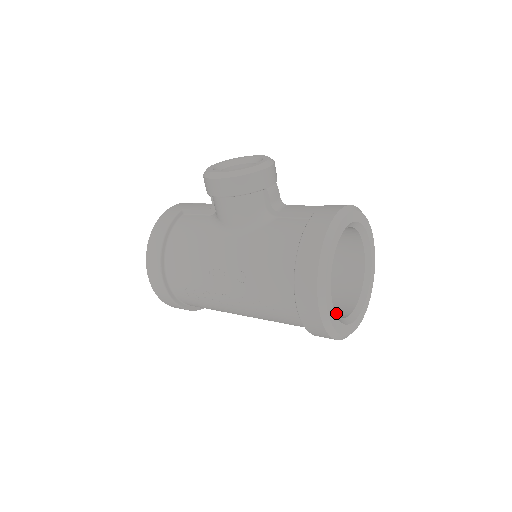
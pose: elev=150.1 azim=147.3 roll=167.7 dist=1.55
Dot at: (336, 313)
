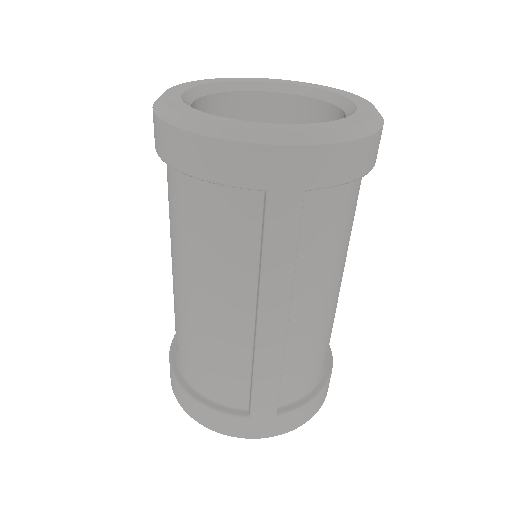
Dot at: occluded
